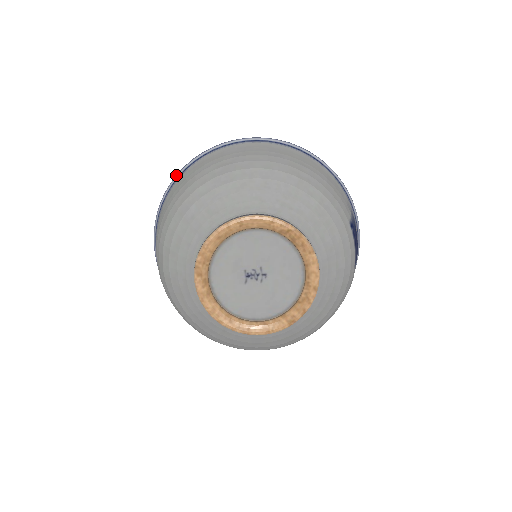
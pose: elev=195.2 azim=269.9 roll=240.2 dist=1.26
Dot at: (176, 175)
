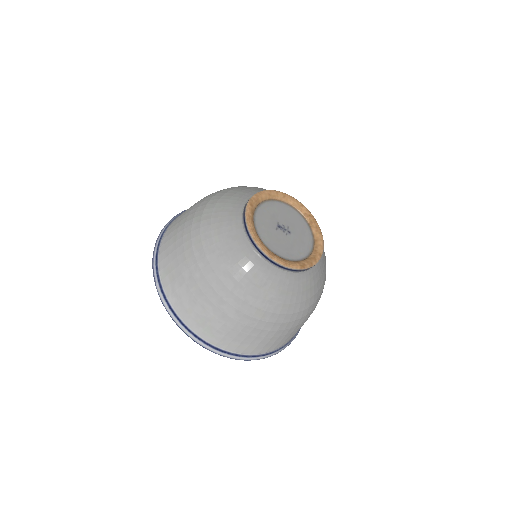
Dot at: occluded
